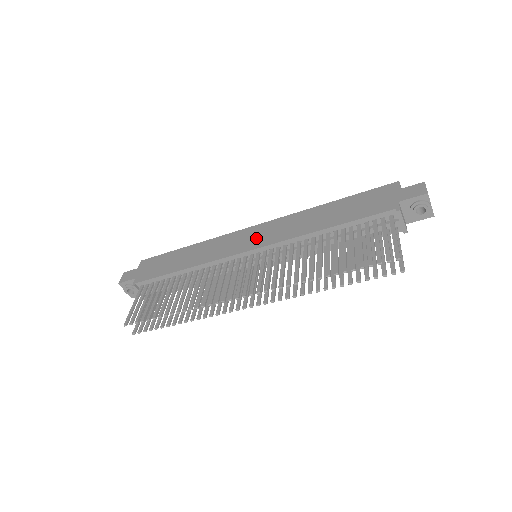
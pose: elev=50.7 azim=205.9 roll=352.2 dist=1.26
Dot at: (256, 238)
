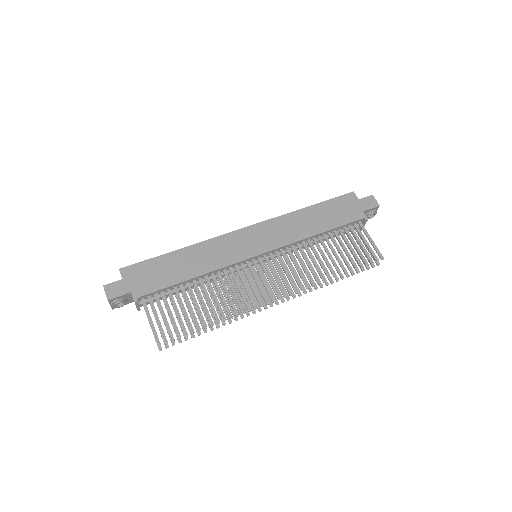
Dot at: (258, 241)
